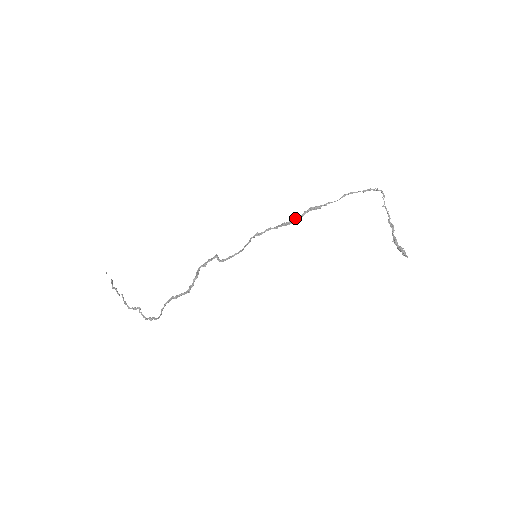
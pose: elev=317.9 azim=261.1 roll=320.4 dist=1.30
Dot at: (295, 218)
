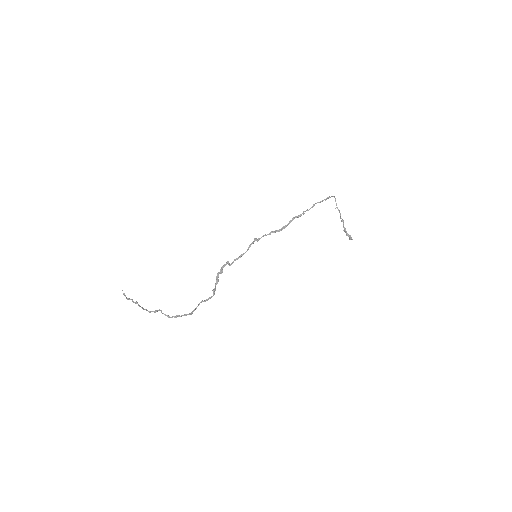
Dot at: (284, 226)
